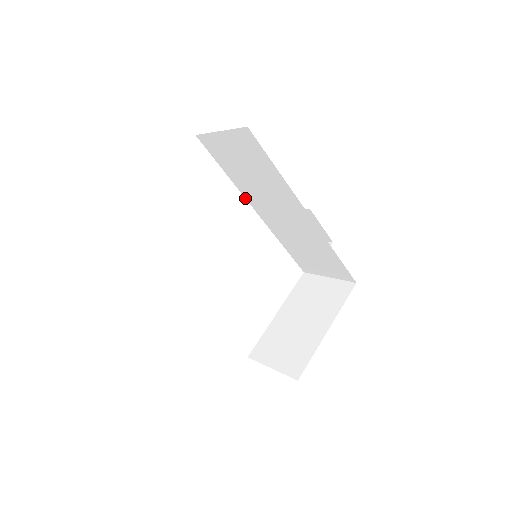
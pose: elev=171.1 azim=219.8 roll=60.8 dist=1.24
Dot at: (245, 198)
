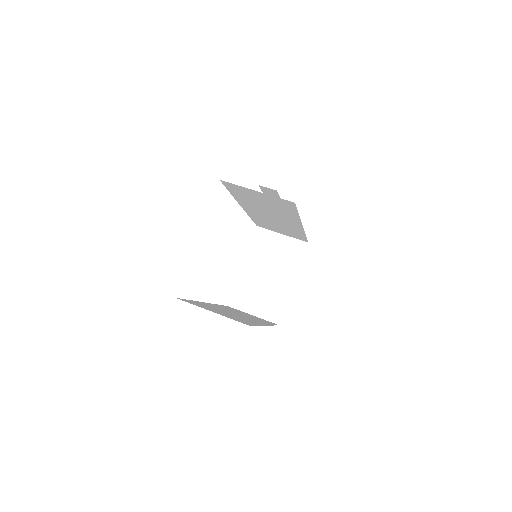
Dot at: (238, 202)
